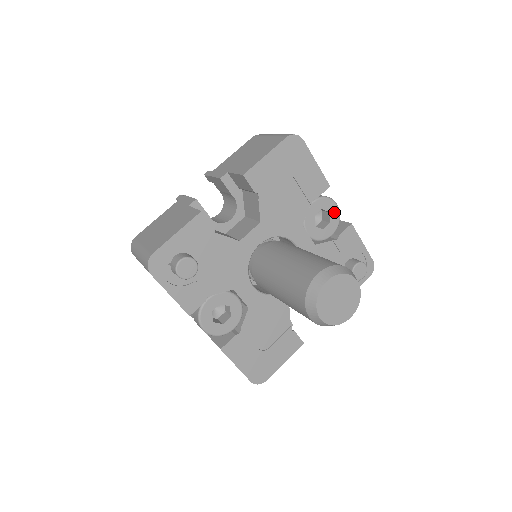
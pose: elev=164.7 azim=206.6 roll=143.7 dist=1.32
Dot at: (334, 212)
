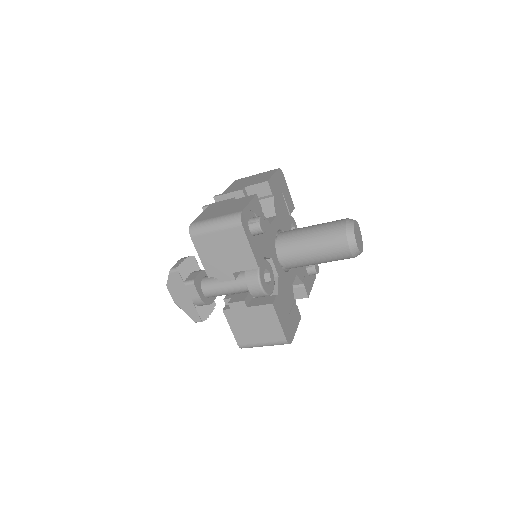
Dot at: (296, 228)
